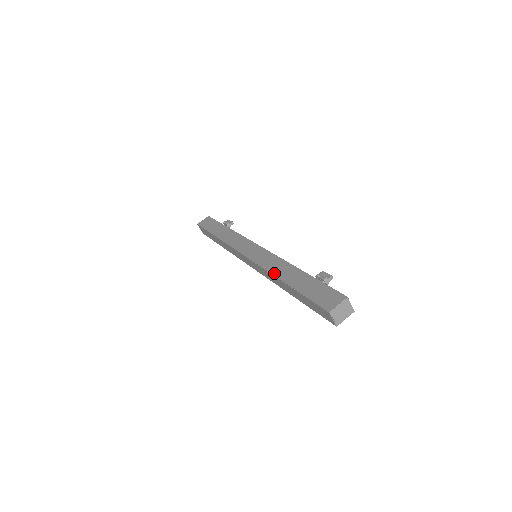
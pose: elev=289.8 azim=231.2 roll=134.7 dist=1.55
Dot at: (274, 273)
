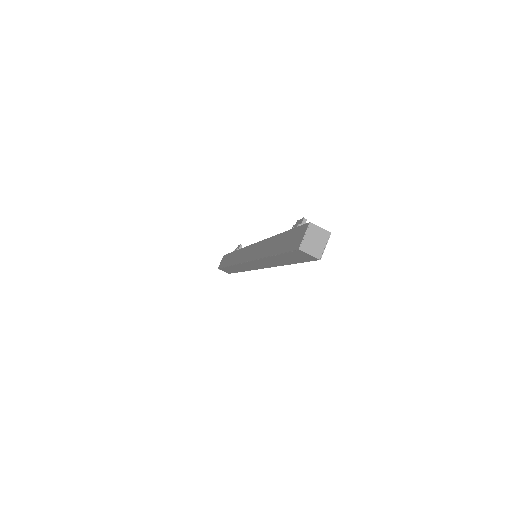
Dot at: (261, 256)
